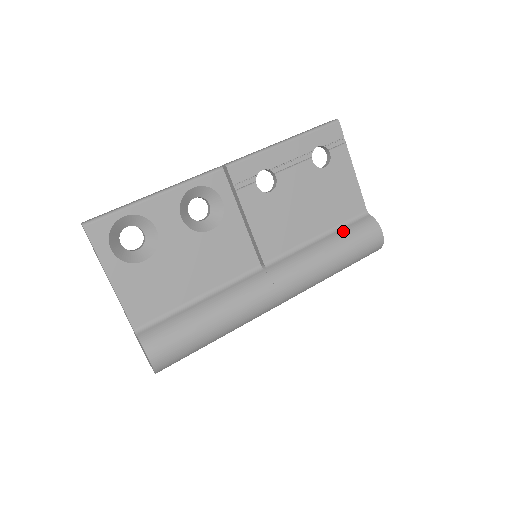
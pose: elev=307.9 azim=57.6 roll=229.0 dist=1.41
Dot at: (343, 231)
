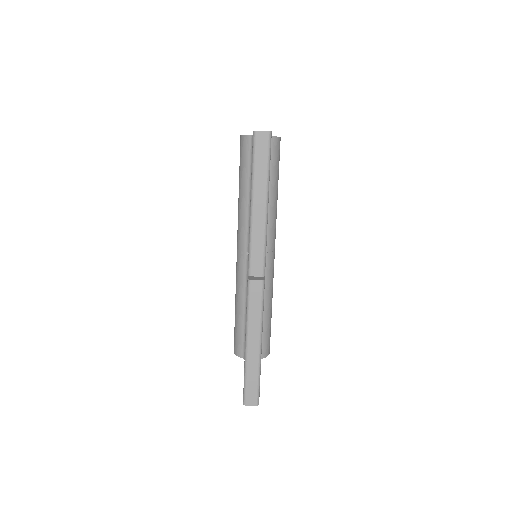
Dot at: (272, 173)
